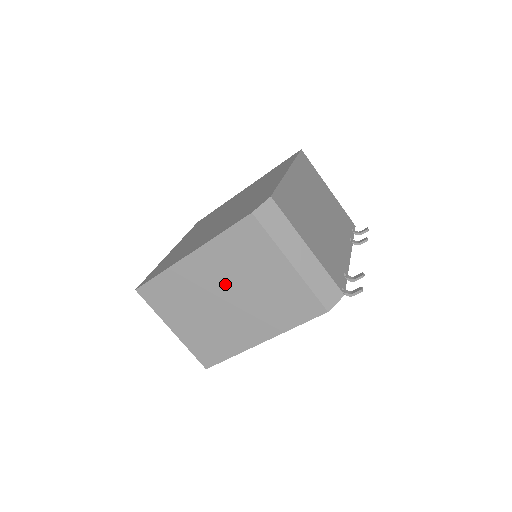
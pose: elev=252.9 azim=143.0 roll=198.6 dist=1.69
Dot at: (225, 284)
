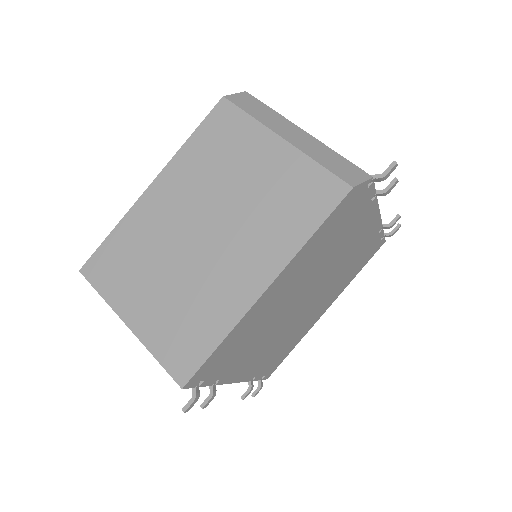
Dot at: (200, 207)
